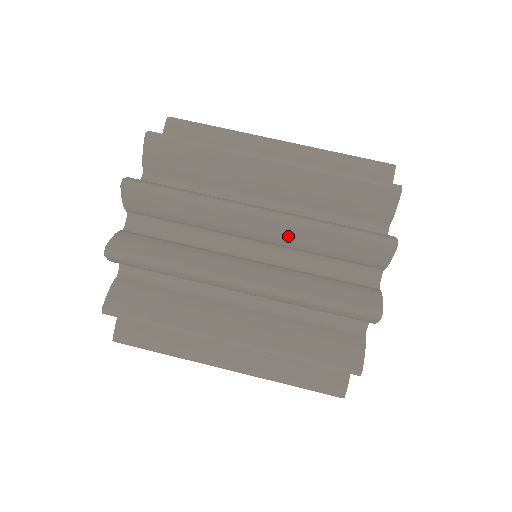
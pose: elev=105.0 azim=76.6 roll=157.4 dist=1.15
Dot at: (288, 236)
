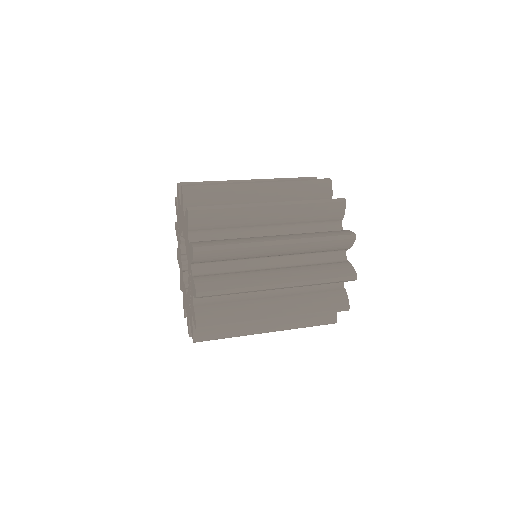
Dot at: occluded
